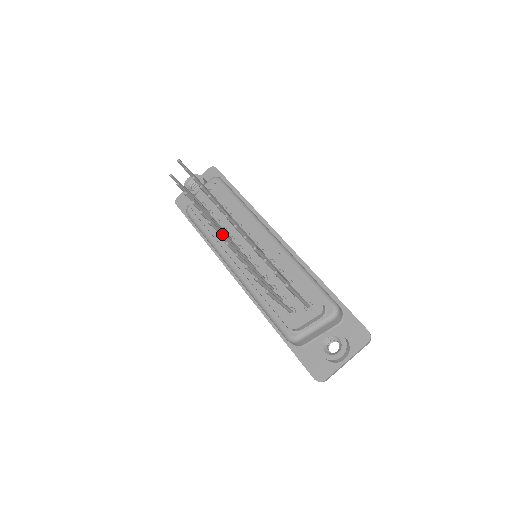
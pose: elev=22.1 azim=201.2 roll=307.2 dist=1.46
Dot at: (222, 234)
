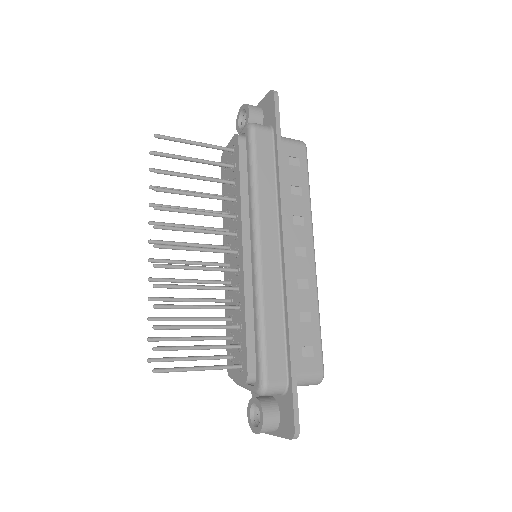
Dot at: (157, 260)
